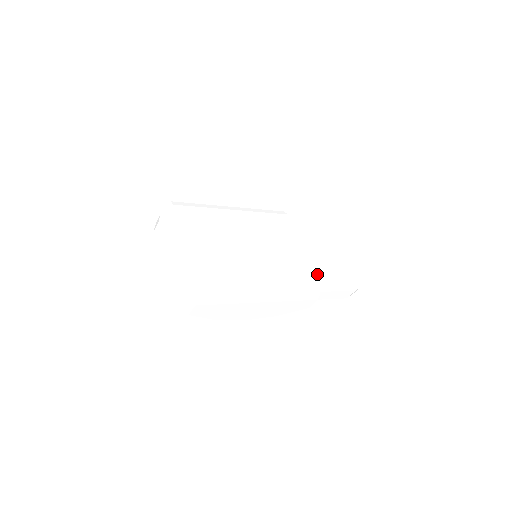
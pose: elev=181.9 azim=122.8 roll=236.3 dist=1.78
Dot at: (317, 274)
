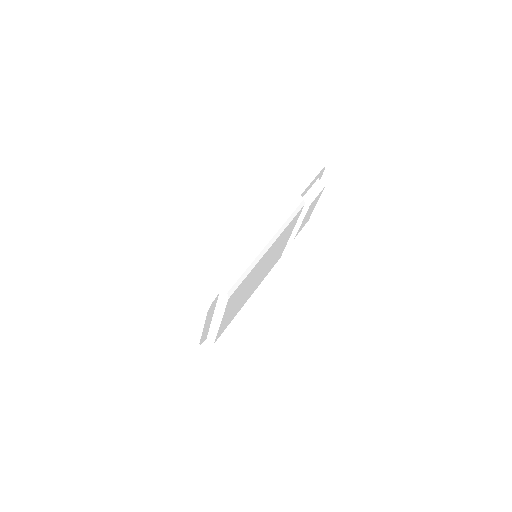
Dot at: occluded
